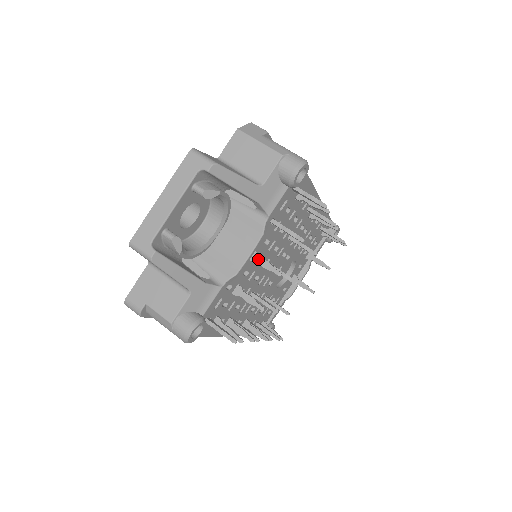
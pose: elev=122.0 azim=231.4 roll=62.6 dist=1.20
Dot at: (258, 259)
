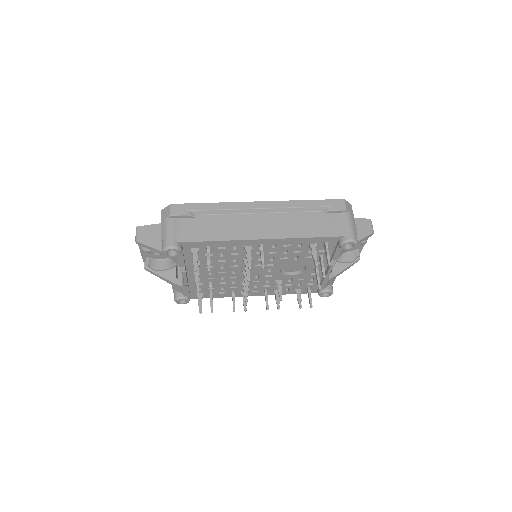
Dot at: occluded
